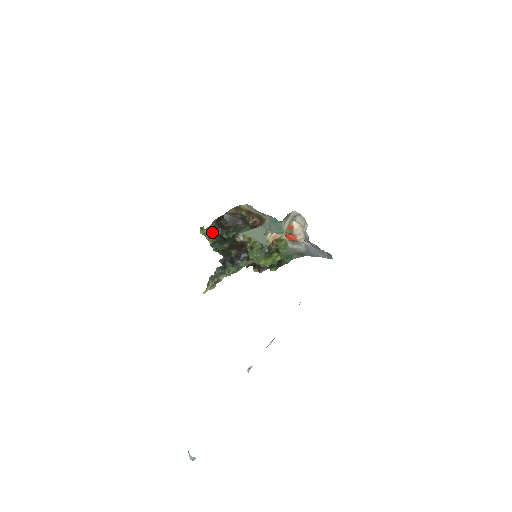
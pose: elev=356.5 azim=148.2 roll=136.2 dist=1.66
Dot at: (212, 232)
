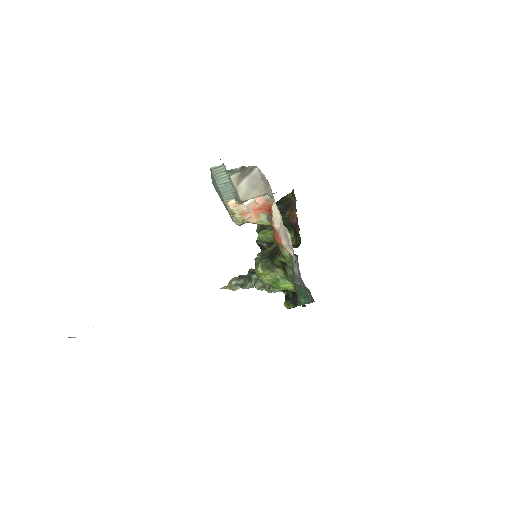
Dot at: occluded
